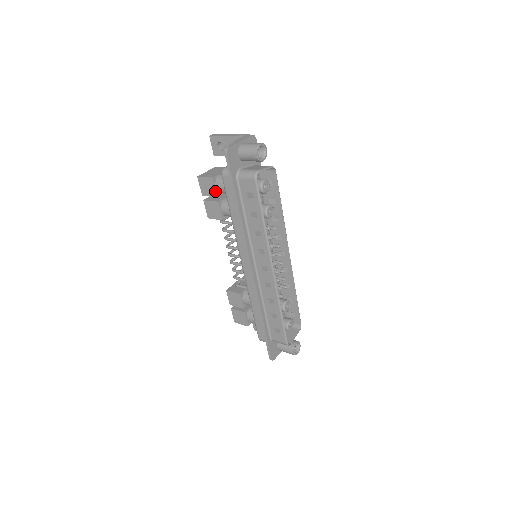
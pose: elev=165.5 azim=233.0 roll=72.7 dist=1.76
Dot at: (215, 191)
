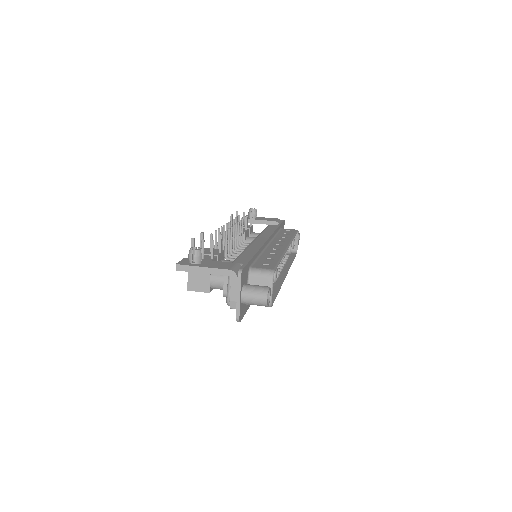
Dot at: occluded
